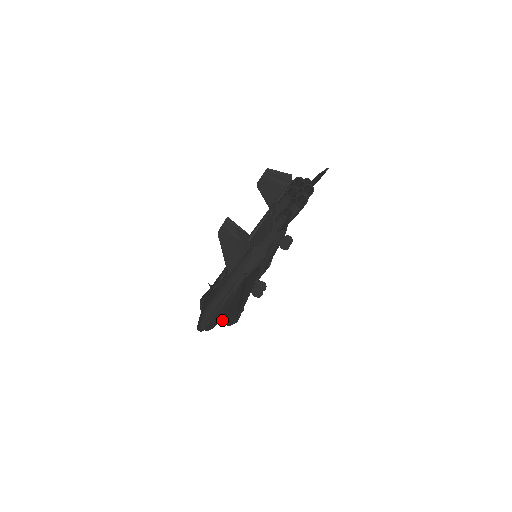
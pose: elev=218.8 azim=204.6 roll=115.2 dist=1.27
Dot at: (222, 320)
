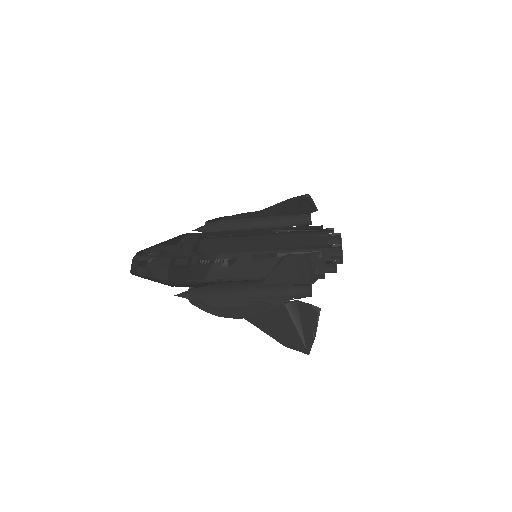
Dot at: (256, 326)
